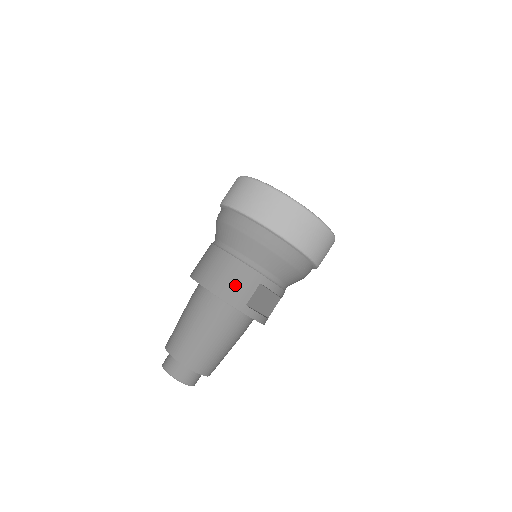
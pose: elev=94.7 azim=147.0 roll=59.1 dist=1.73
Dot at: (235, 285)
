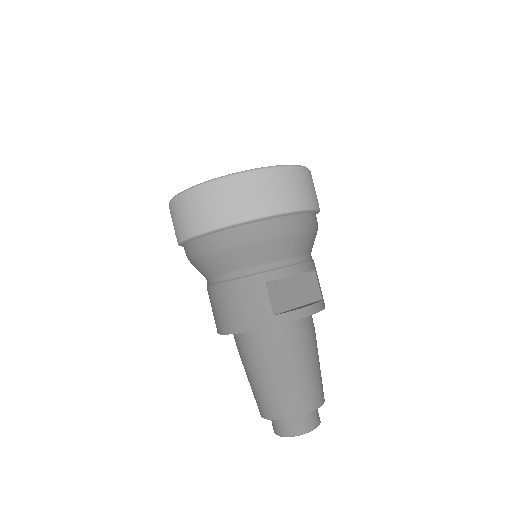
Dot at: (245, 308)
